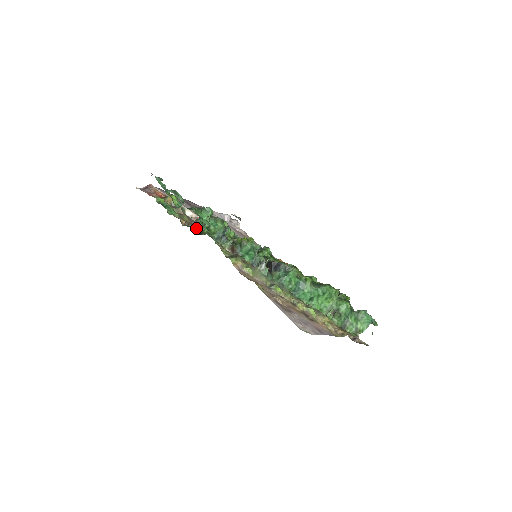
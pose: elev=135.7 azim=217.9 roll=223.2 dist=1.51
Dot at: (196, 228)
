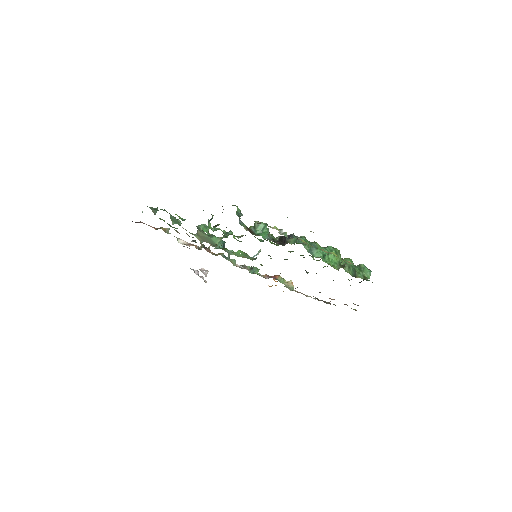
Dot at: (208, 225)
